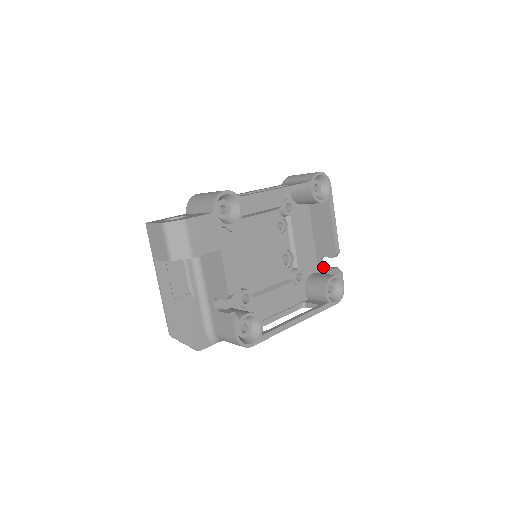
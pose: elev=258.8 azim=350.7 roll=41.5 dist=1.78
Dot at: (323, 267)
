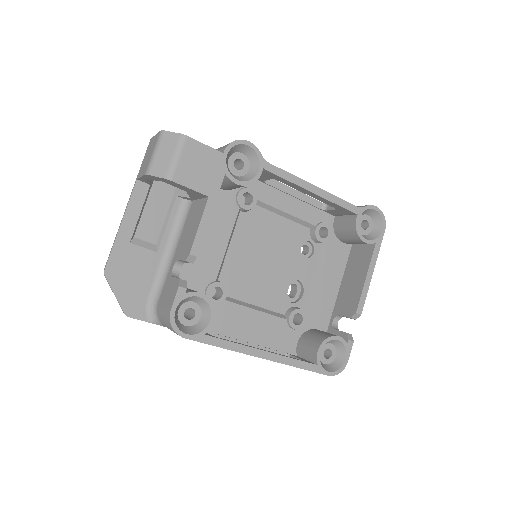
Dot at: (334, 328)
